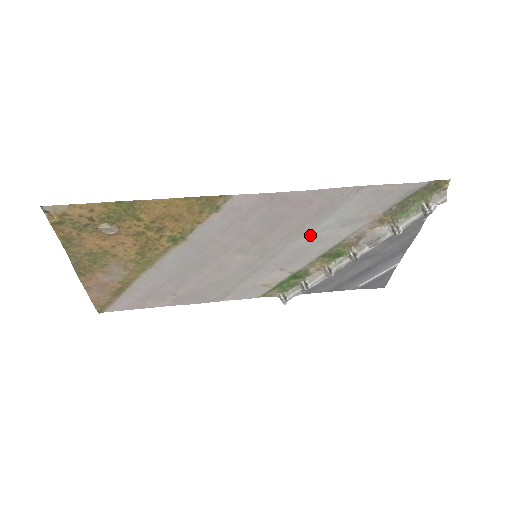
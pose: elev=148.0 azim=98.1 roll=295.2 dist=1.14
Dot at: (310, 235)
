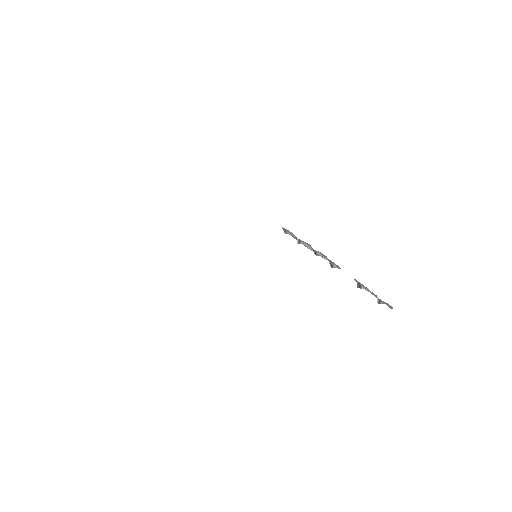
Dot at: occluded
